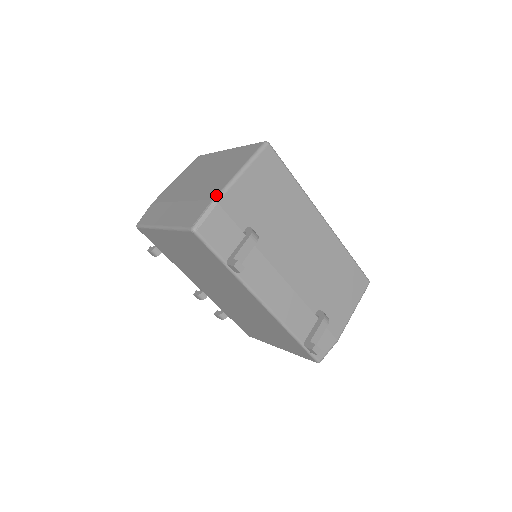
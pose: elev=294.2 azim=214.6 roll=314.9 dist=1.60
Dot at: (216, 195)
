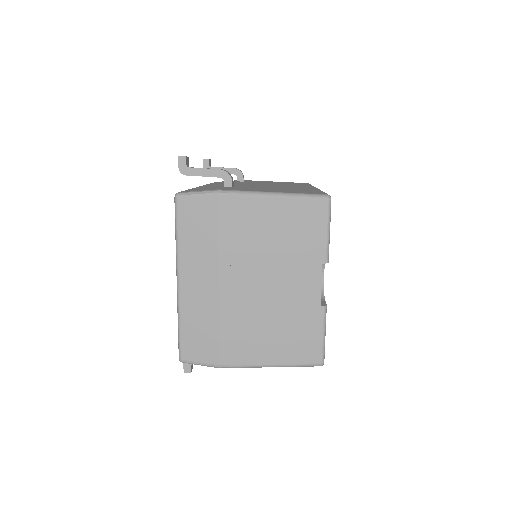
Dot at: occluded
